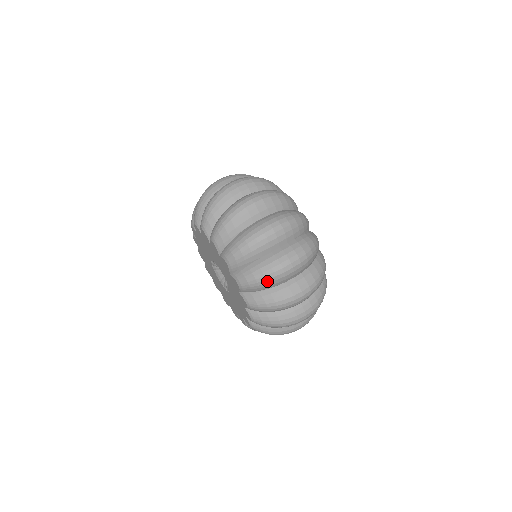
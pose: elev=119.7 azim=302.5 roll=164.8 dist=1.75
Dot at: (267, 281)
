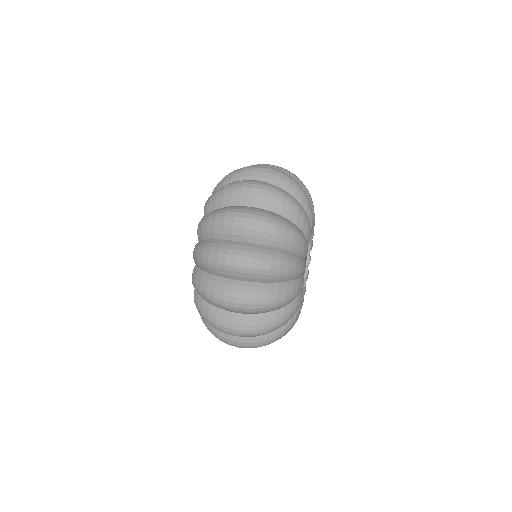
Dot at: (224, 192)
